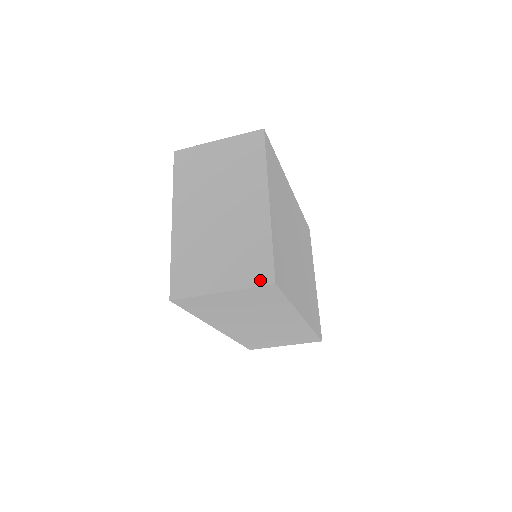
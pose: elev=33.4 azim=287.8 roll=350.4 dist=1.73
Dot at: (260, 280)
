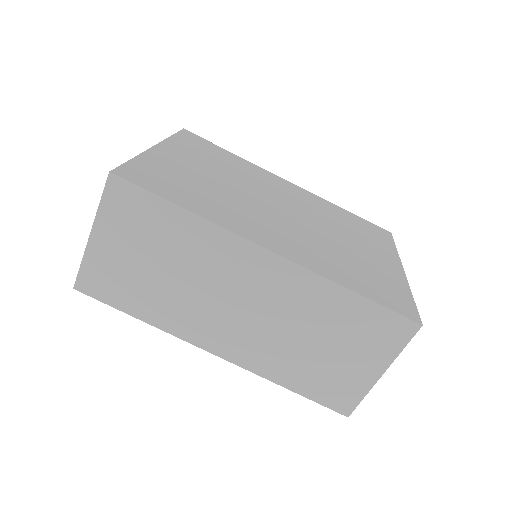
Dot at: (107, 187)
